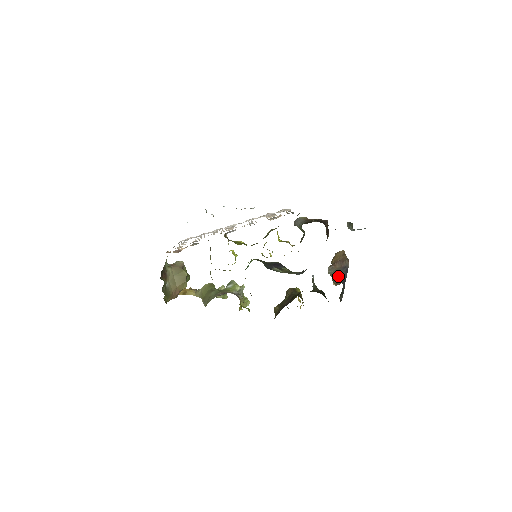
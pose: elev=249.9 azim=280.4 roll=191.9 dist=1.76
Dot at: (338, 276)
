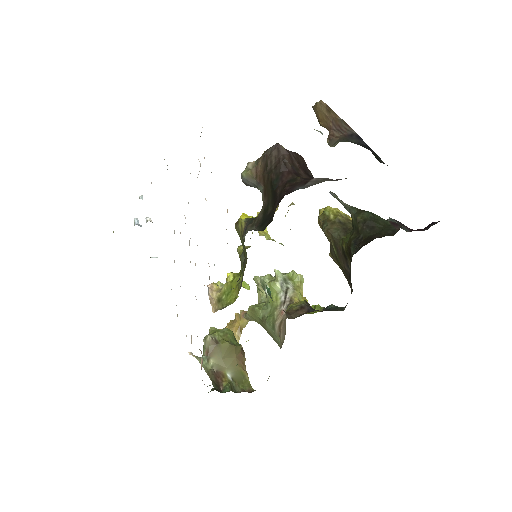
Dot at: occluded
